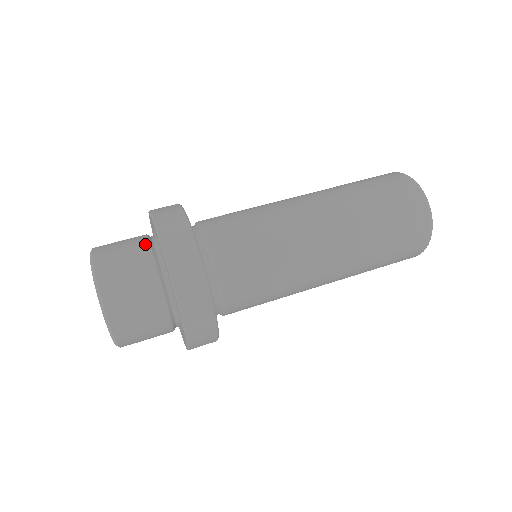
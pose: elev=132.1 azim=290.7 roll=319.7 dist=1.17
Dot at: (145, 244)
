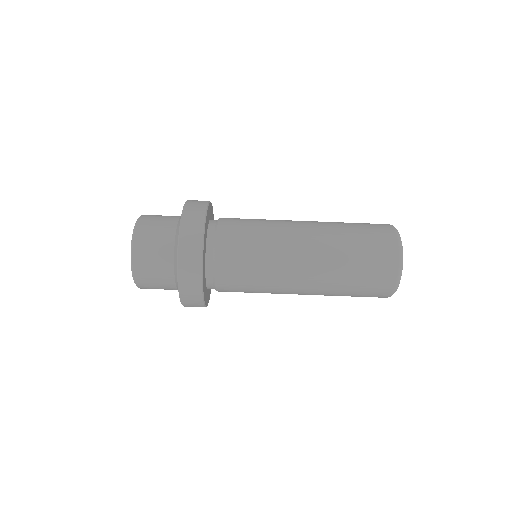
Dot at: (171, 243)
